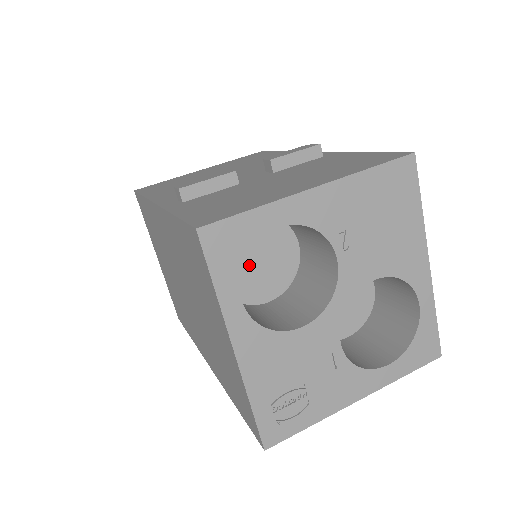
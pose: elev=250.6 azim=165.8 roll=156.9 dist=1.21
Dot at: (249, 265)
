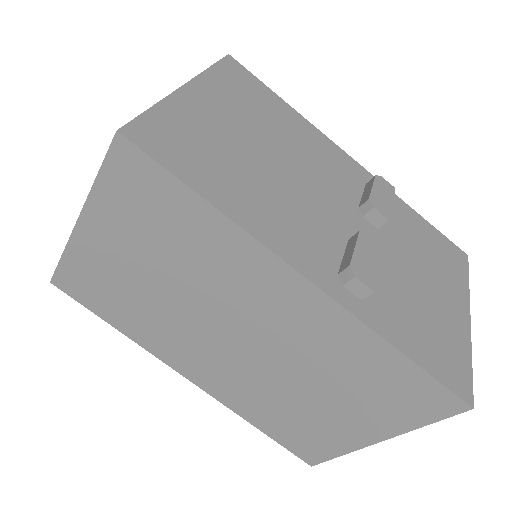
Dot at: occluded
